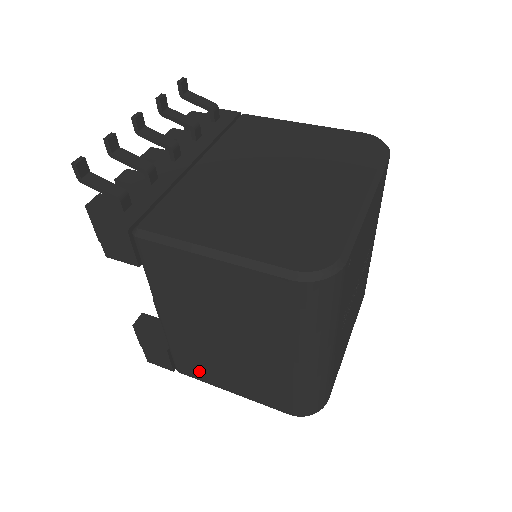
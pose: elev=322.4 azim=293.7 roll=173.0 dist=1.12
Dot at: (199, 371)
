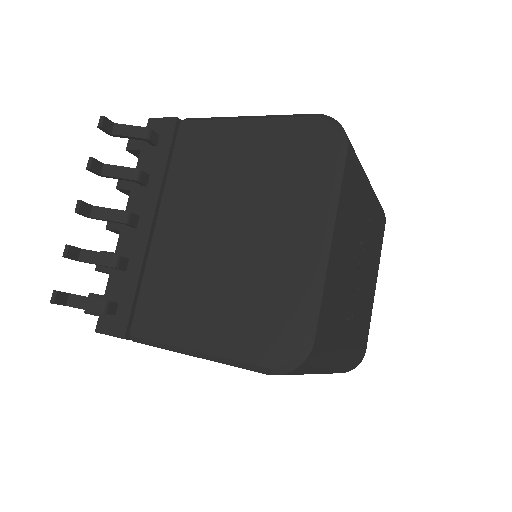
Dot at: occluded
